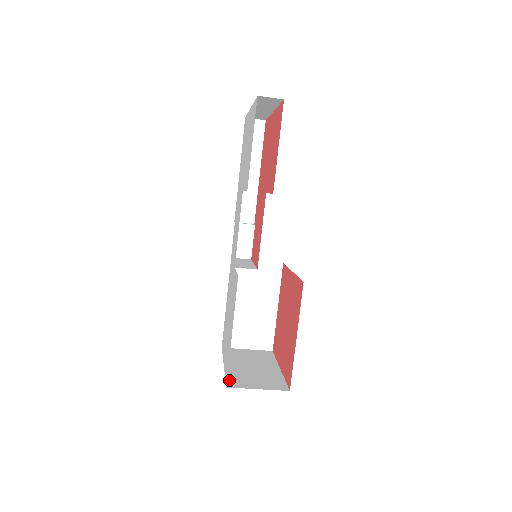
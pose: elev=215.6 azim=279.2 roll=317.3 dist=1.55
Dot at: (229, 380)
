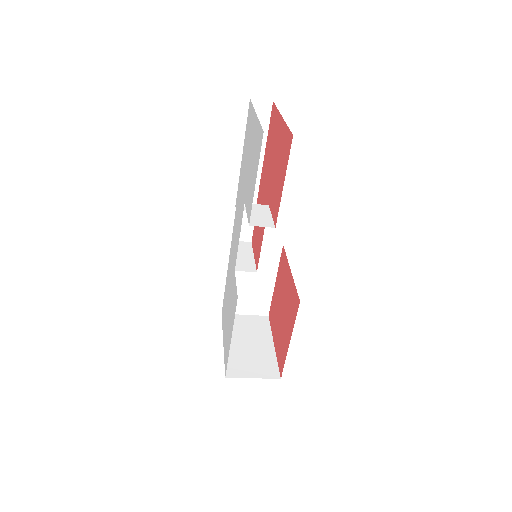
Dot at: (228, 366)
